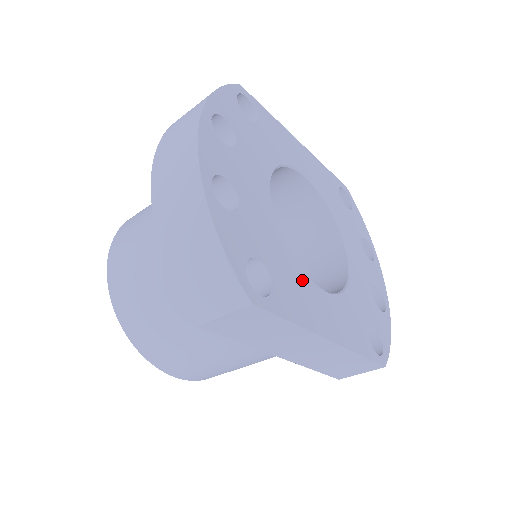
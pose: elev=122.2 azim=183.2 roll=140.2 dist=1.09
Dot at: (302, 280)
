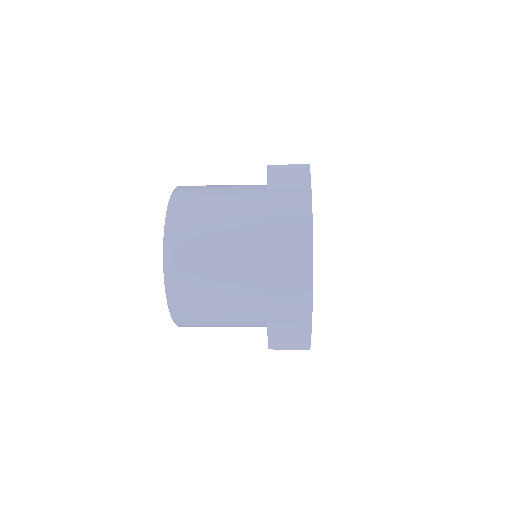
Dot at: occluded
